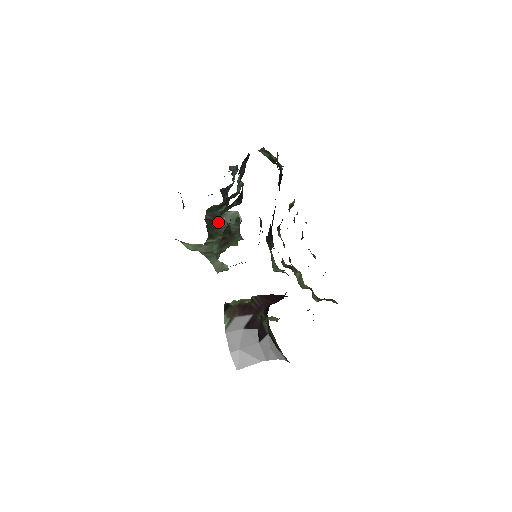
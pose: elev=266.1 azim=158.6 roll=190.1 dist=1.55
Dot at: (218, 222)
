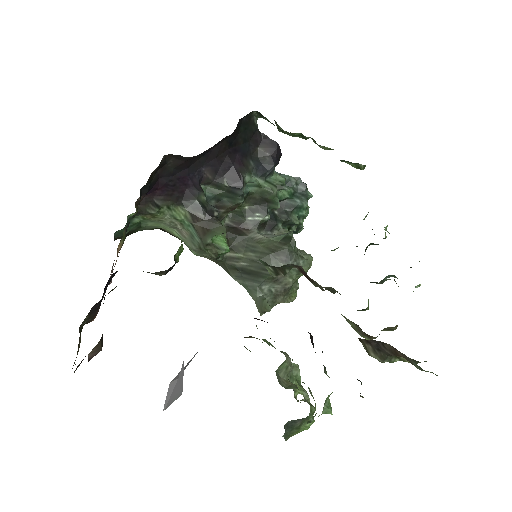
Dot at: (250, 234)
